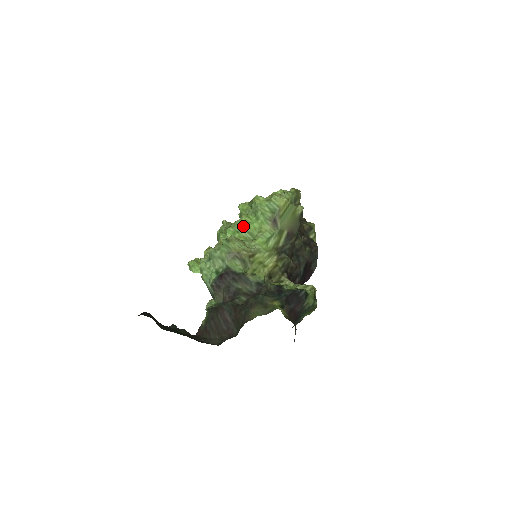
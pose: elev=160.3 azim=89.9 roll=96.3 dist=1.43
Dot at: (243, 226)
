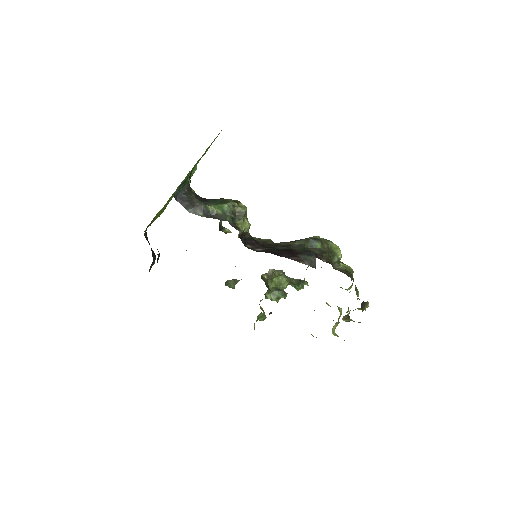
Dot at: occluded
